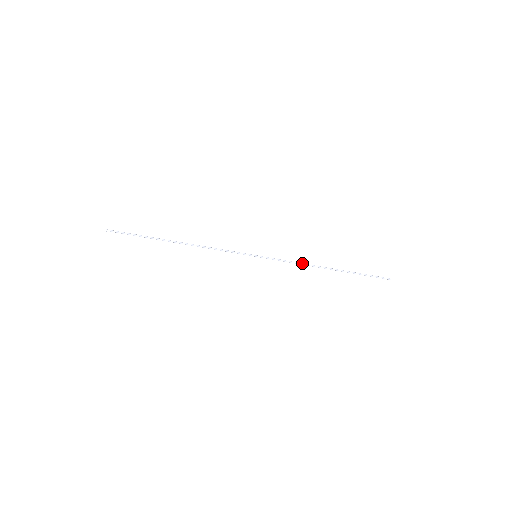
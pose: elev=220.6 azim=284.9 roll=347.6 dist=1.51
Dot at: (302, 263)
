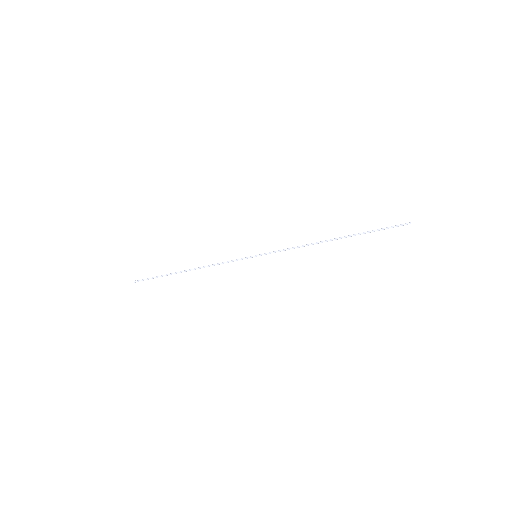
Dot at: (302, 245)
